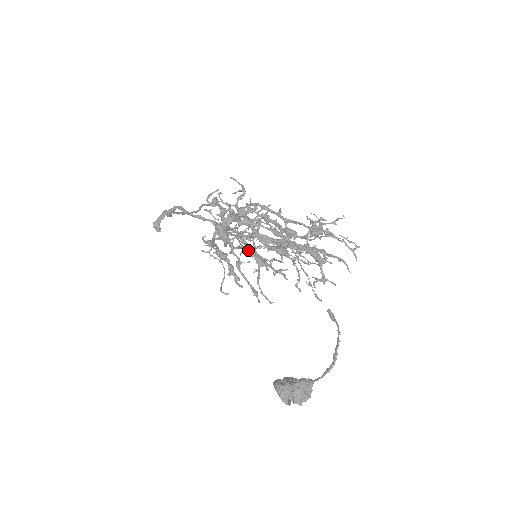
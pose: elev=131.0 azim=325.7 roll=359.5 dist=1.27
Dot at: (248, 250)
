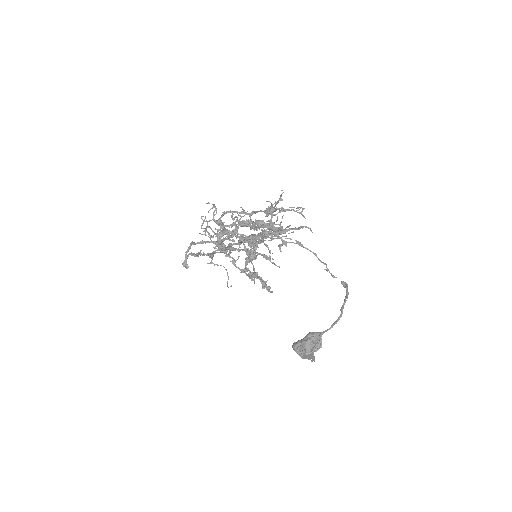
Dot at: (231, 247)
